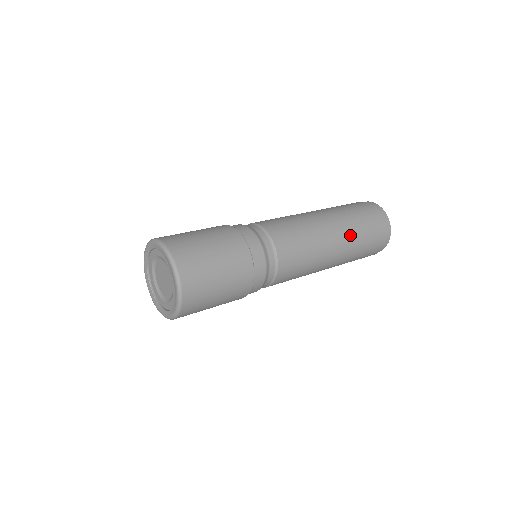
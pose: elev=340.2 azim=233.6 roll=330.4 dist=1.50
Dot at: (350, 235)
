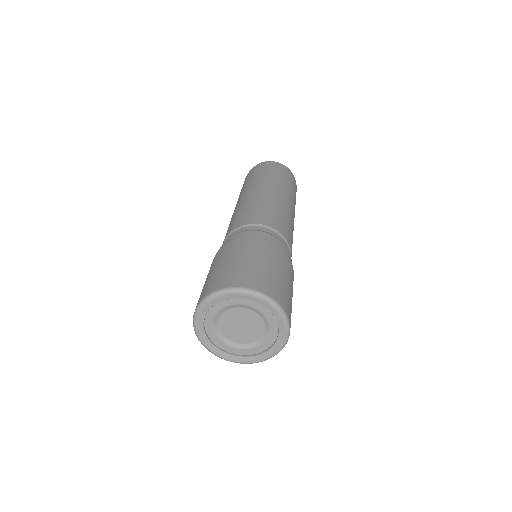
Dot at: (292, 197)
